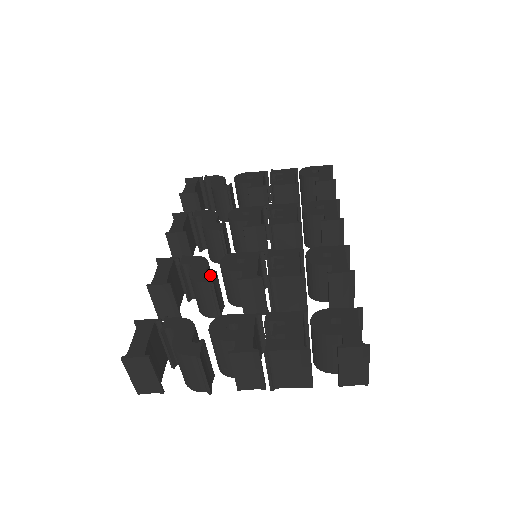
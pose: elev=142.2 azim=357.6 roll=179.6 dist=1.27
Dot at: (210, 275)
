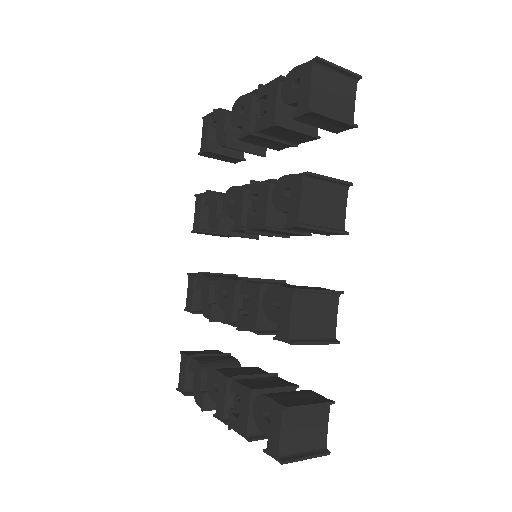
Dot at: (209, 309)
